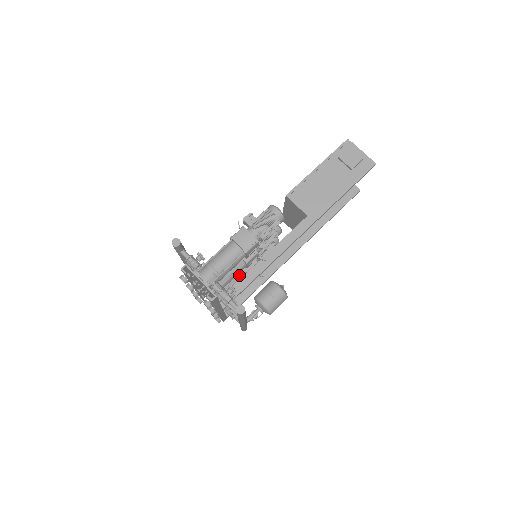
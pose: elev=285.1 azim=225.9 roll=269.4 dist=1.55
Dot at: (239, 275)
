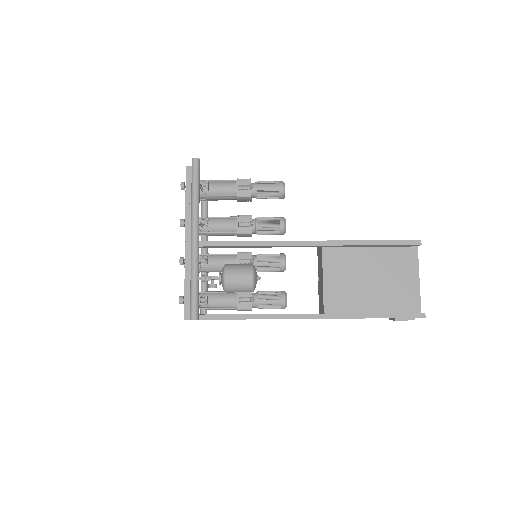
Dot at: (229, 255)
